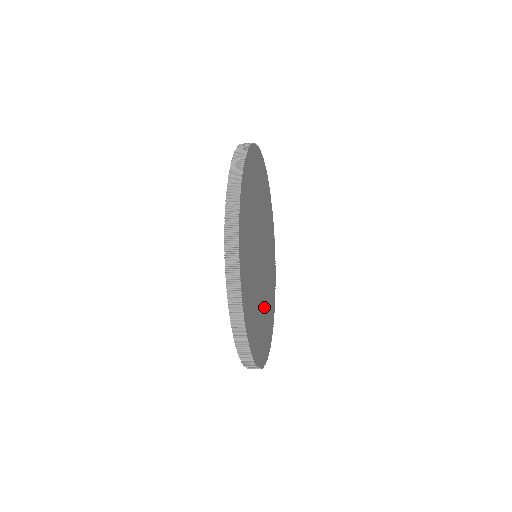
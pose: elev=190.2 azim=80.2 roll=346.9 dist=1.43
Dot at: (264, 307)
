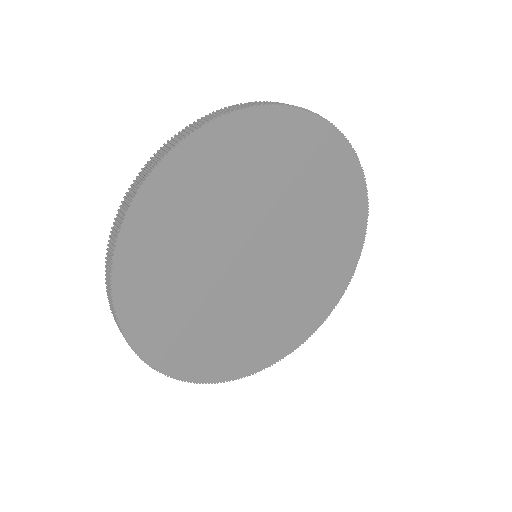
Dot at: (228, 320)
